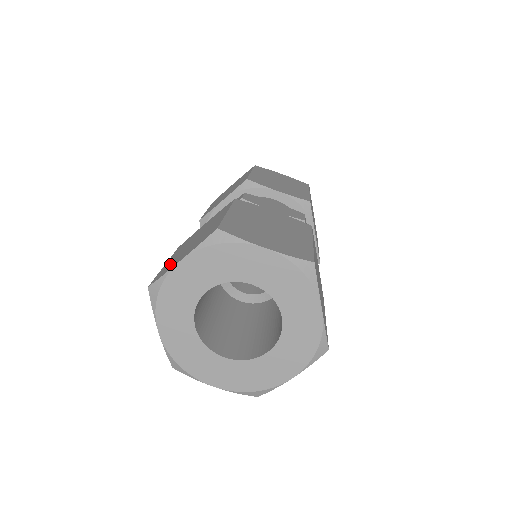
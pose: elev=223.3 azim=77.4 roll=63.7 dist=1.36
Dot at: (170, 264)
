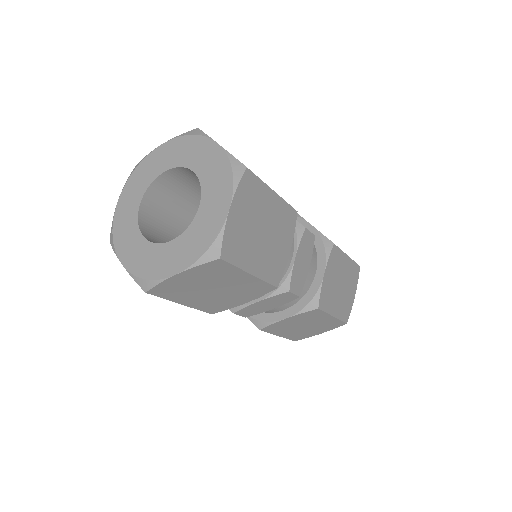
Dot at: occluded
